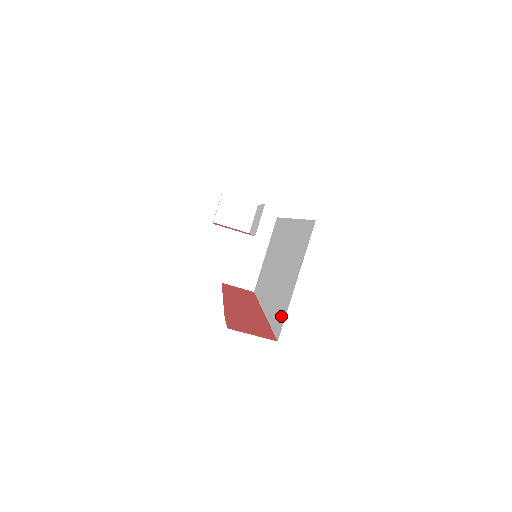
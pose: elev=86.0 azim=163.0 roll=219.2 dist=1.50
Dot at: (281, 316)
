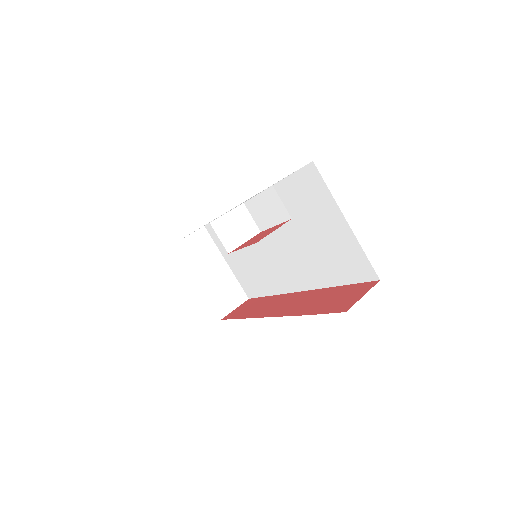
Dot at: (355, 263)
